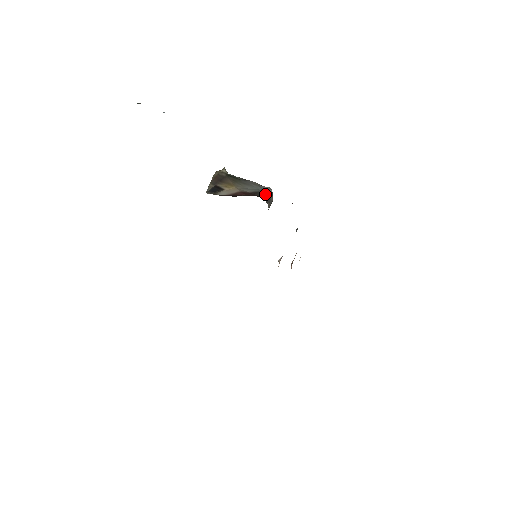
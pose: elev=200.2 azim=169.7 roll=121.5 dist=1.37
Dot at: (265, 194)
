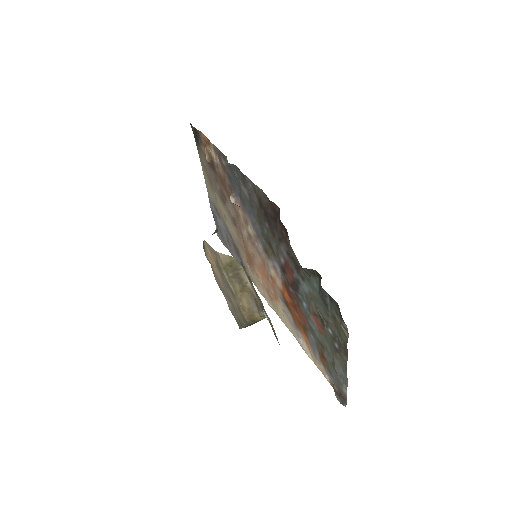
Dot at: occluded
